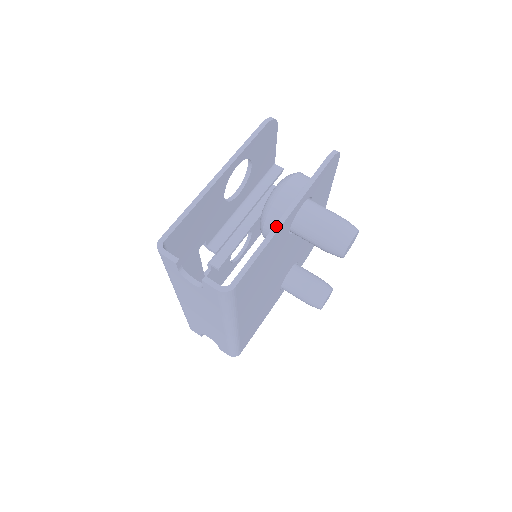
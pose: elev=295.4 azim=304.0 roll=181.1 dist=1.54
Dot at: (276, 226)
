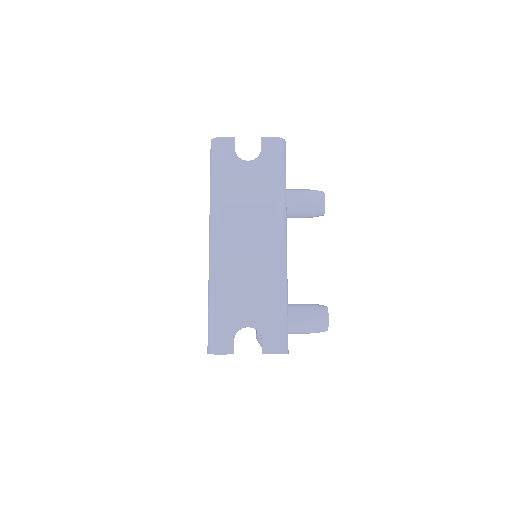
Dot at: occluded
